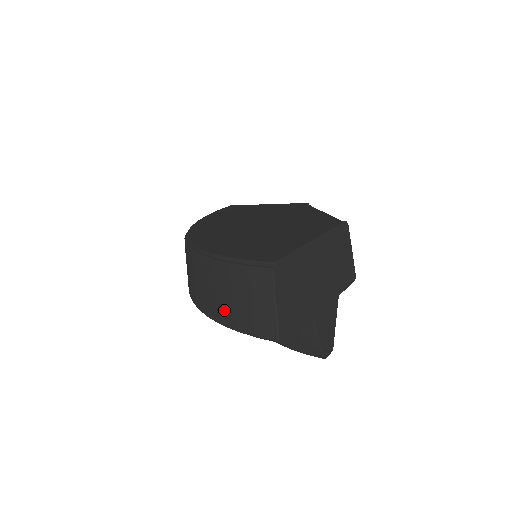
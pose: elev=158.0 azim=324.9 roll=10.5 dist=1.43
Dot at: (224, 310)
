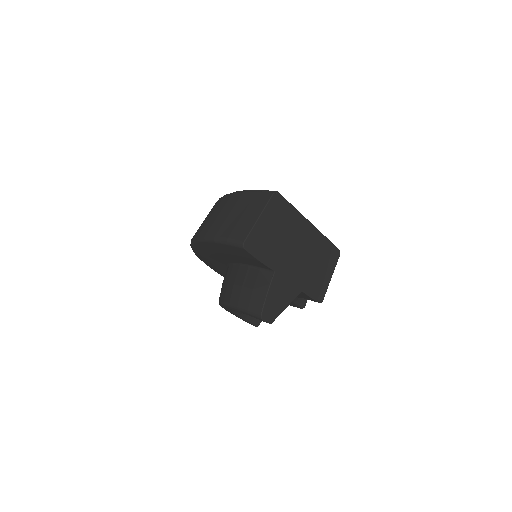
Dot at: (216, 225)
